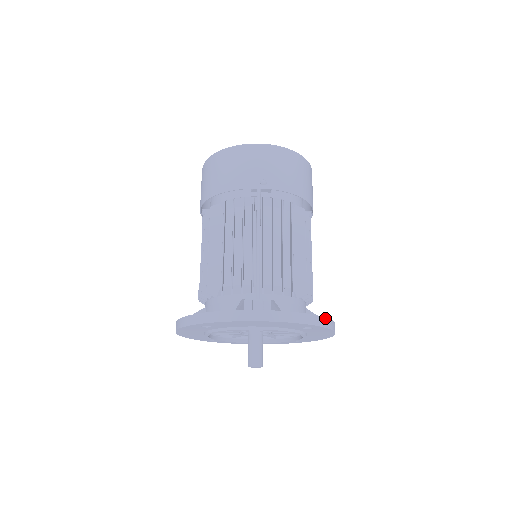
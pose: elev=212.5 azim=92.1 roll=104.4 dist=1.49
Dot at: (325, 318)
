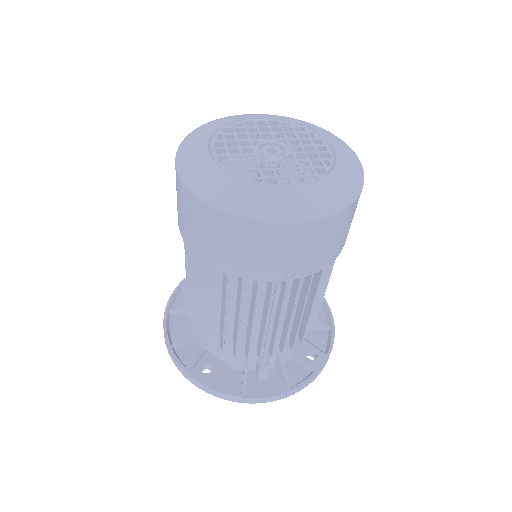
Dot at: occluded
